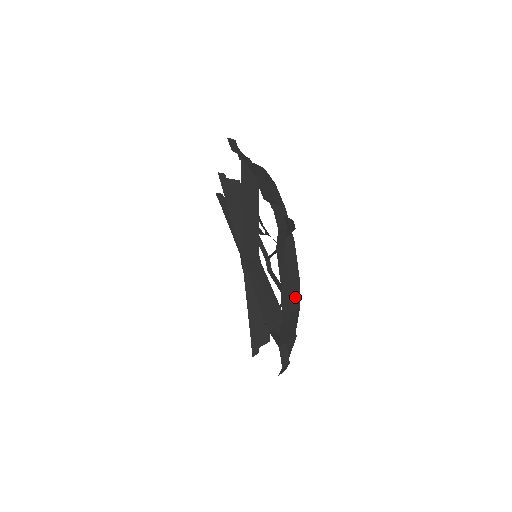
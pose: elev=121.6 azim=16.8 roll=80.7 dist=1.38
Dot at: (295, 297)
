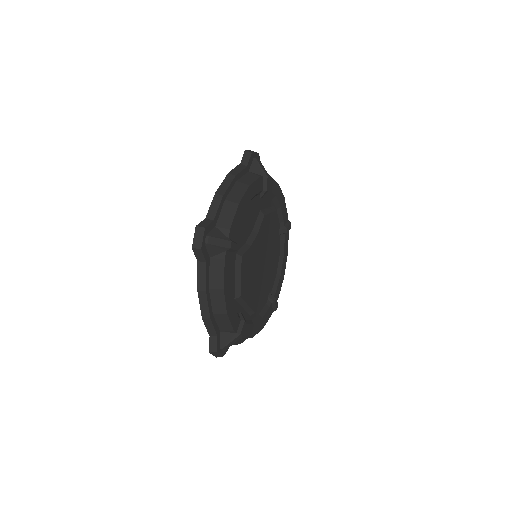
Dot at: (221, 303)
